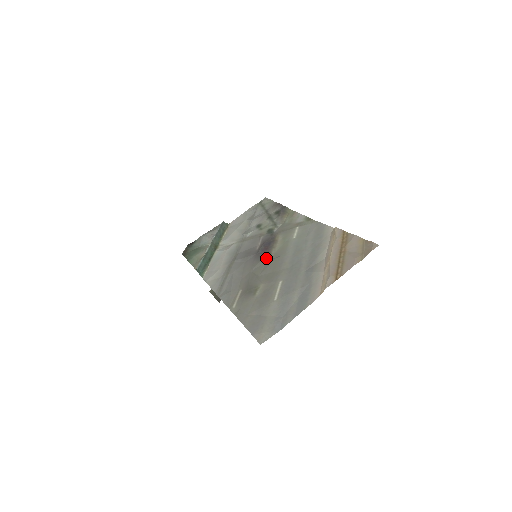
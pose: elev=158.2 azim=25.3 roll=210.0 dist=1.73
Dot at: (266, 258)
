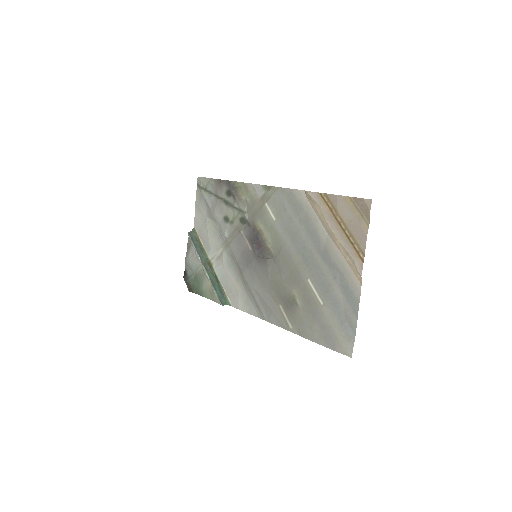
Dot at: (270, 257)
